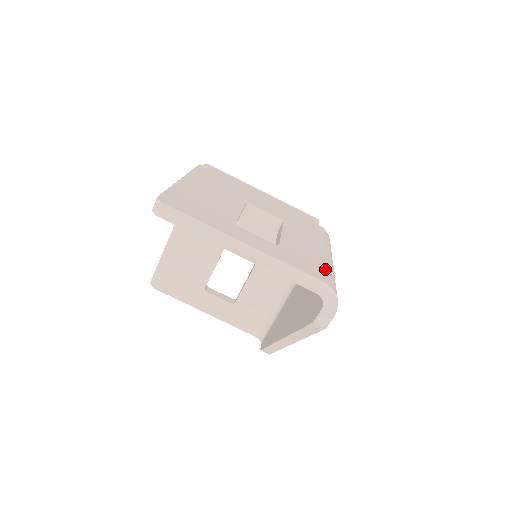
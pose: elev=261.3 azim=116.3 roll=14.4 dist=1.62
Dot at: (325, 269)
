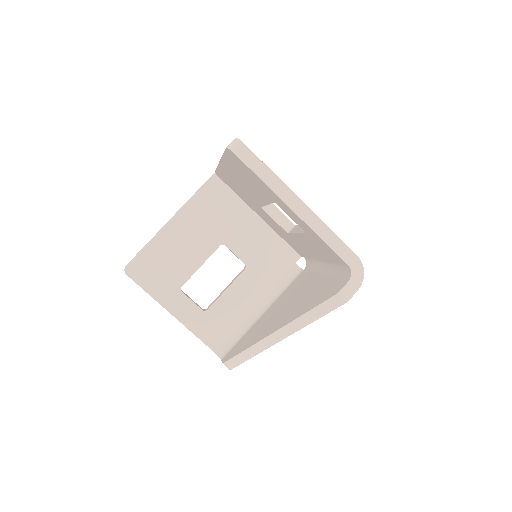
Dot at: occluded
